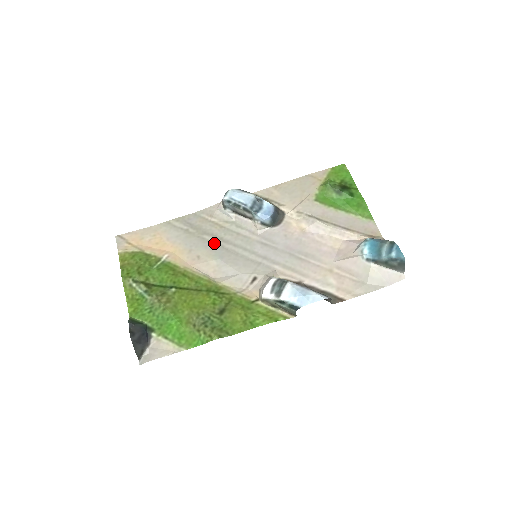
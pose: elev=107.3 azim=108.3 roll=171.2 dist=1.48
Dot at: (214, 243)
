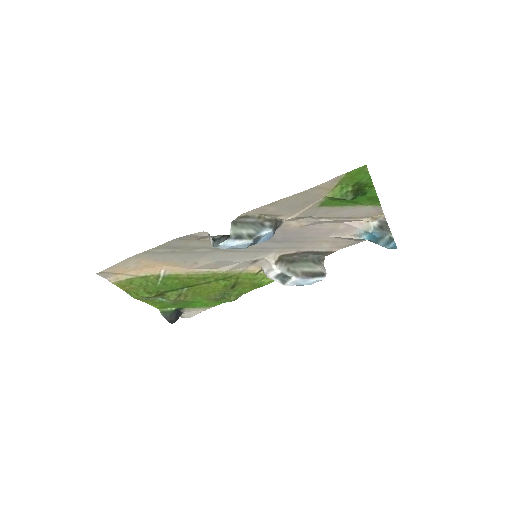
Dot at: (208, 252)
